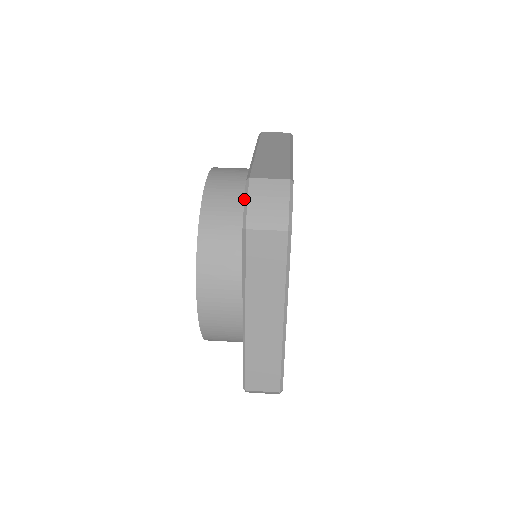
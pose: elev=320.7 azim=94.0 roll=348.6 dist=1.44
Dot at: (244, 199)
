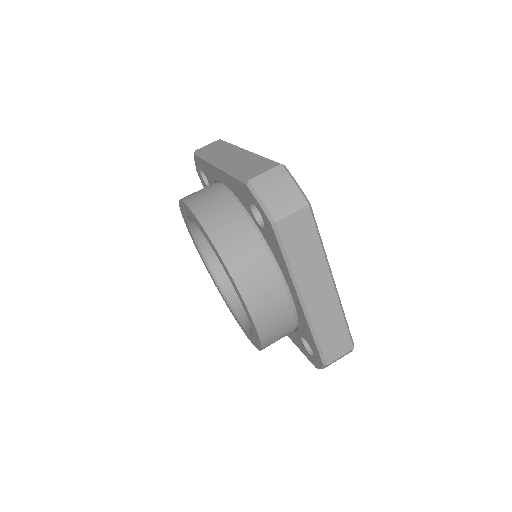
Dot at: (256, 200)
